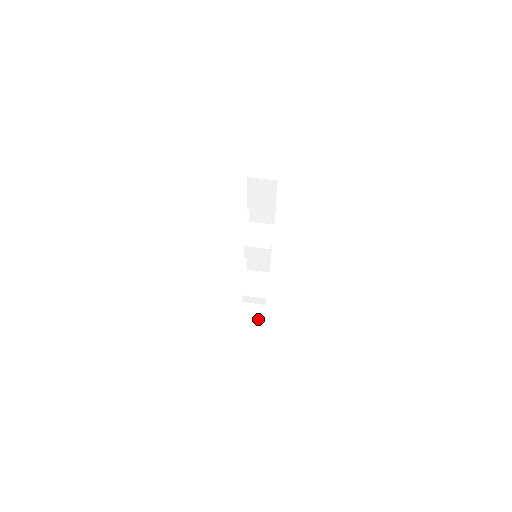
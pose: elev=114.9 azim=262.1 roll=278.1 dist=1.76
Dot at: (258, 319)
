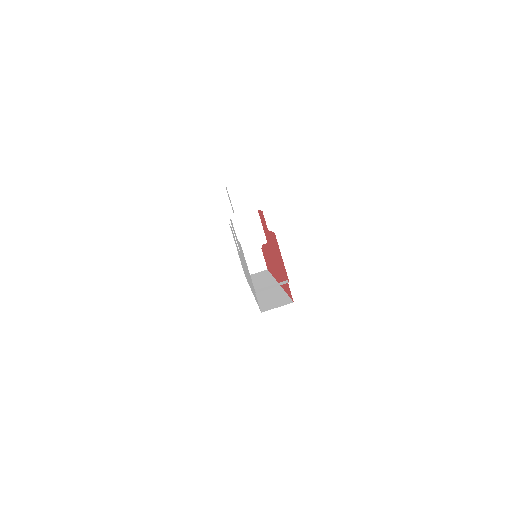
Dot at: (260, 263)
